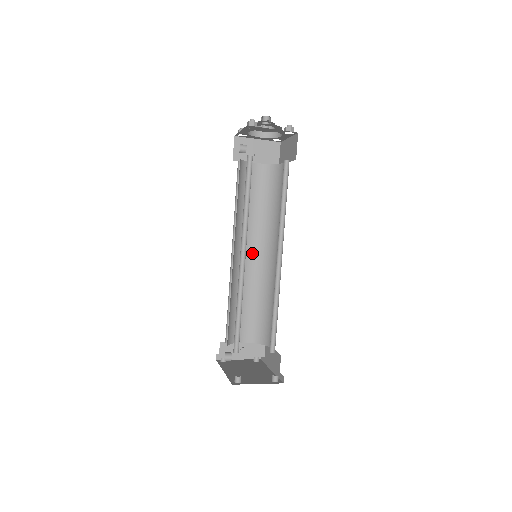
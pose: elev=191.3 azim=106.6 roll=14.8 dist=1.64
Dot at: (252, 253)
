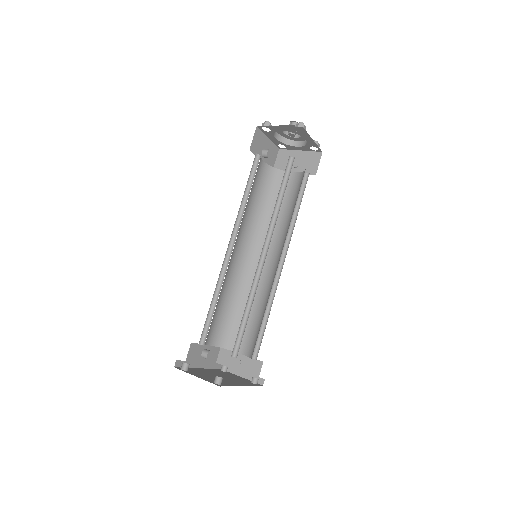
Dot at: (269, 260)
